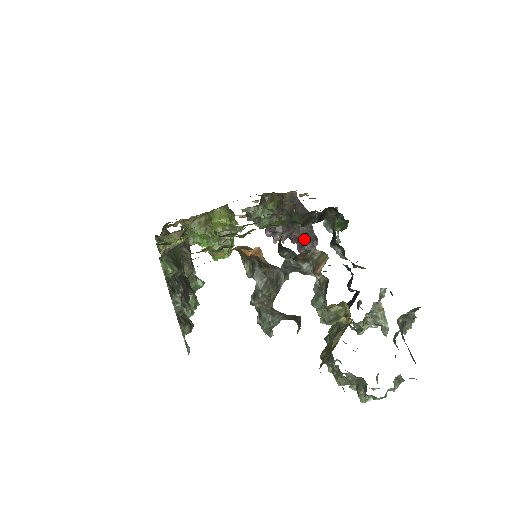
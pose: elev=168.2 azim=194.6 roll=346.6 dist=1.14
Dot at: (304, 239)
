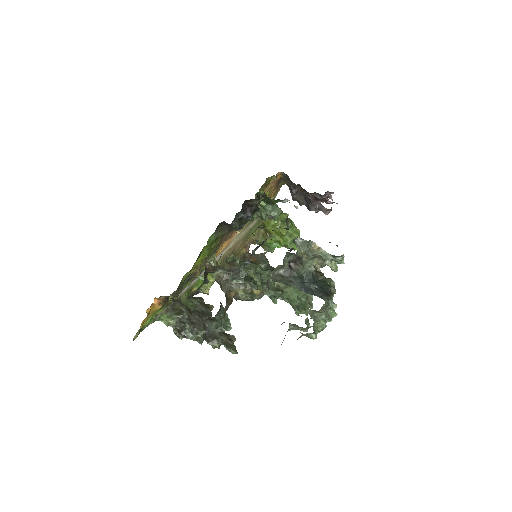
Dot at: (307, 204)
